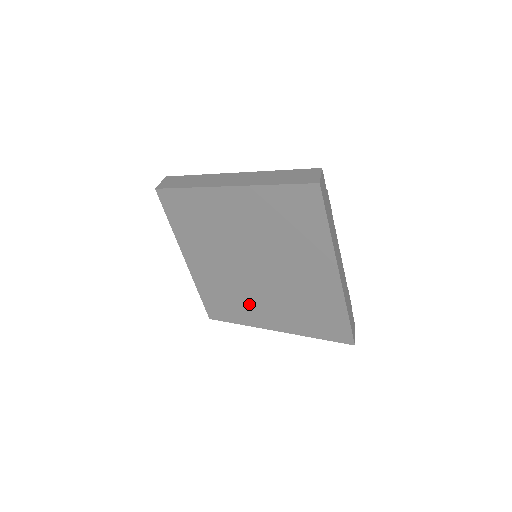
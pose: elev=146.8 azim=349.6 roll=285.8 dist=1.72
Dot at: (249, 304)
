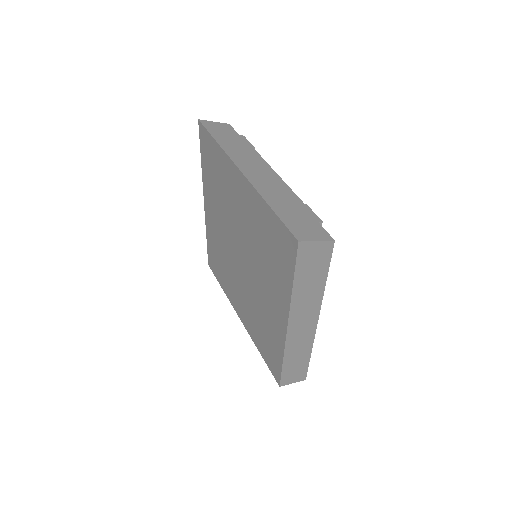
Dot at: (266, 314)
